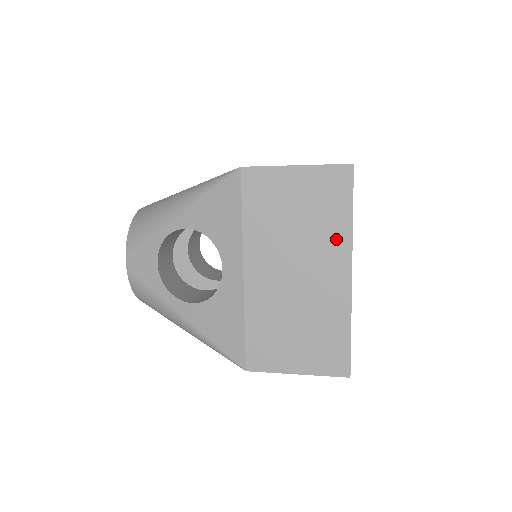
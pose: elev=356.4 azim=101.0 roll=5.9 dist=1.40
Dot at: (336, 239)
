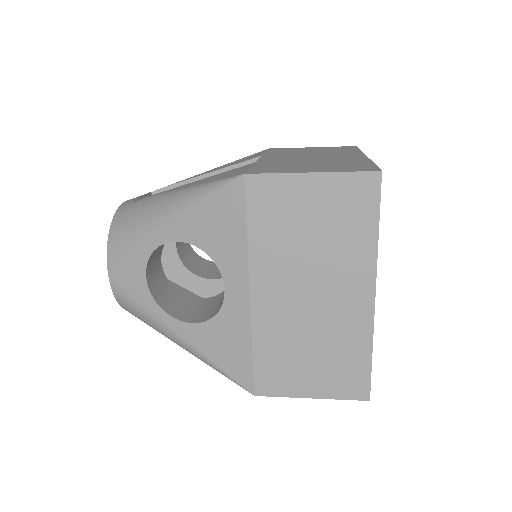
Dot at: (358, 257)
